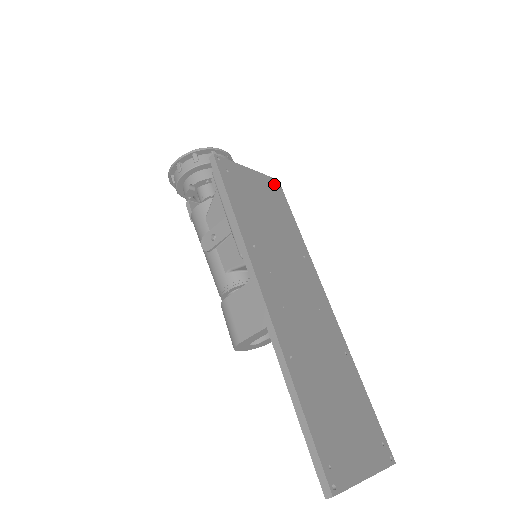
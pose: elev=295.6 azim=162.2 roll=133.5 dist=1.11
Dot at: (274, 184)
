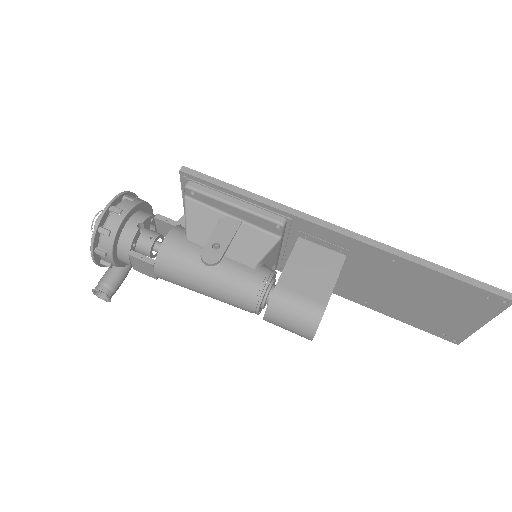
Dot at: occluded
